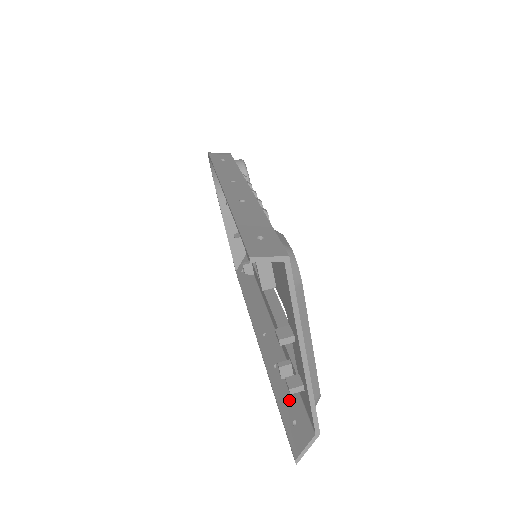
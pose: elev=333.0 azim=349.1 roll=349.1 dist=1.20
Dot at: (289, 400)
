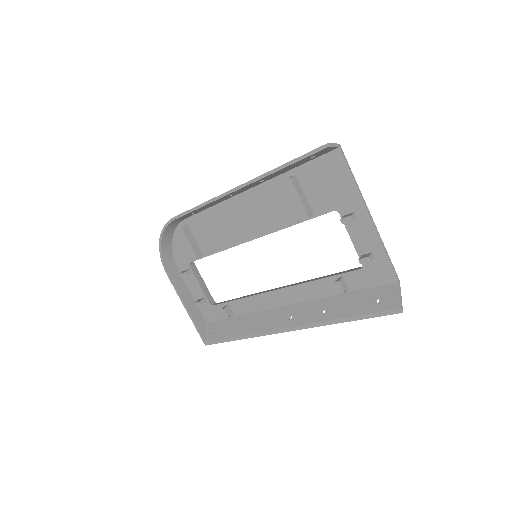
Dot at: (358, 302)
